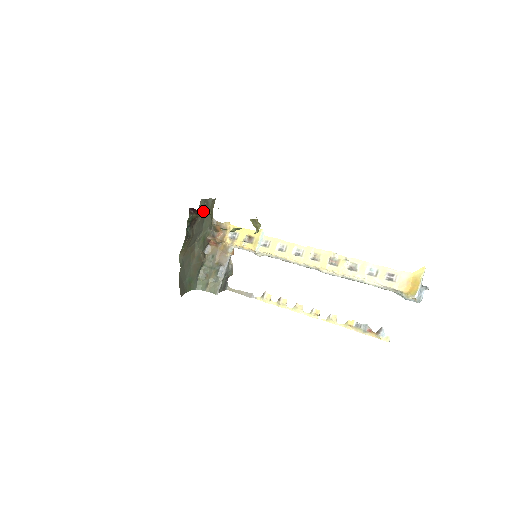
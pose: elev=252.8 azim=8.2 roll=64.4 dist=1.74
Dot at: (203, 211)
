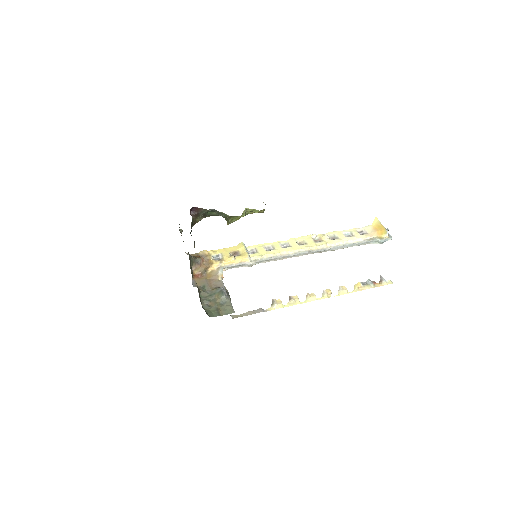
Dot at: occluded
